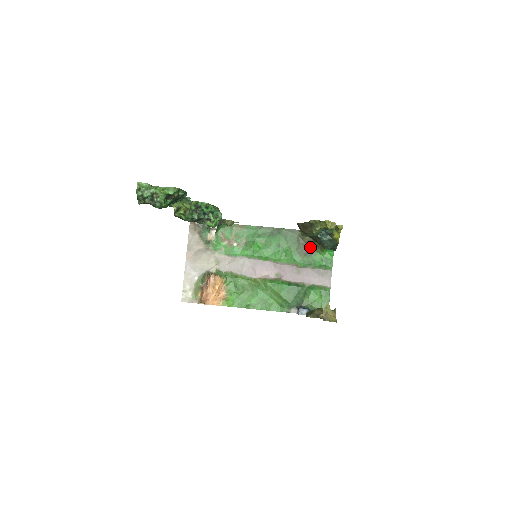
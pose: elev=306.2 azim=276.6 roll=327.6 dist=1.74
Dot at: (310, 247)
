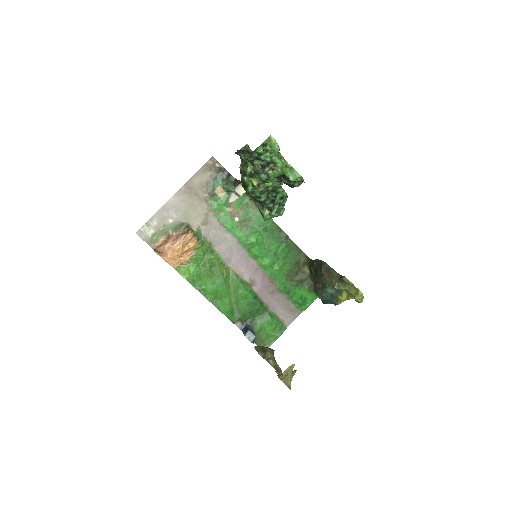
Dot at: (301, 278)
